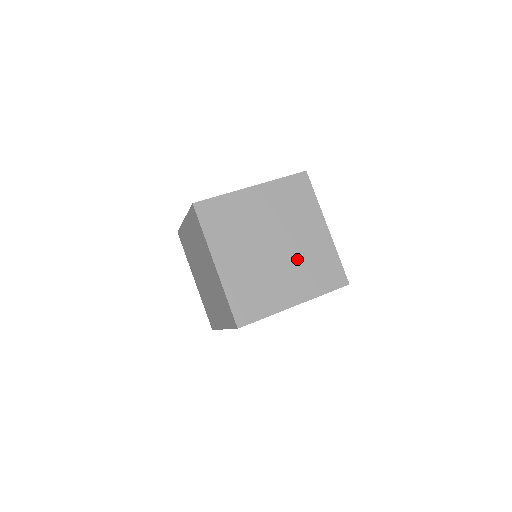
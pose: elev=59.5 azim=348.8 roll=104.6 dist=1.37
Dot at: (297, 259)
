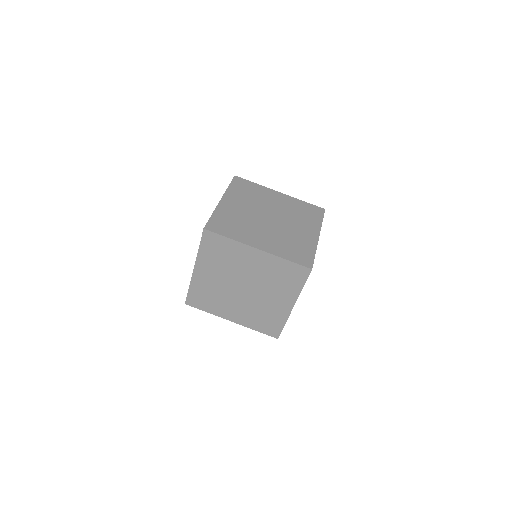
Dot at: (281, 233)
